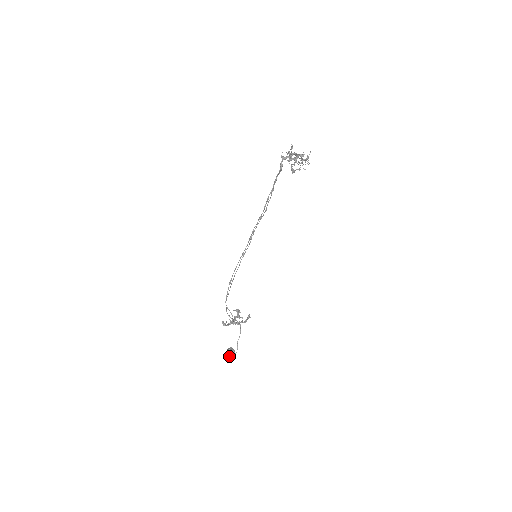
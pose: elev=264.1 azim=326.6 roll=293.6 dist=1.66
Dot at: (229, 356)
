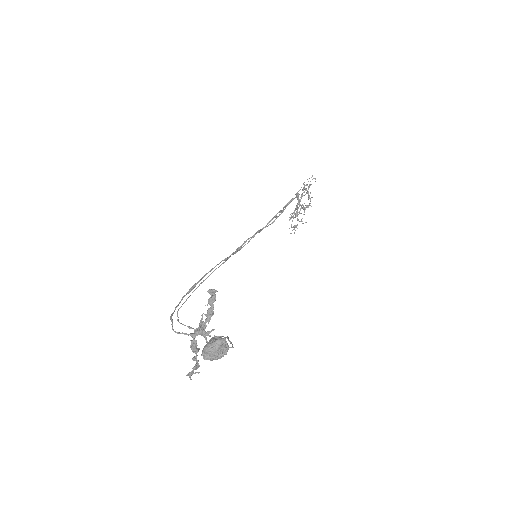
Dot at: (224, 340)
